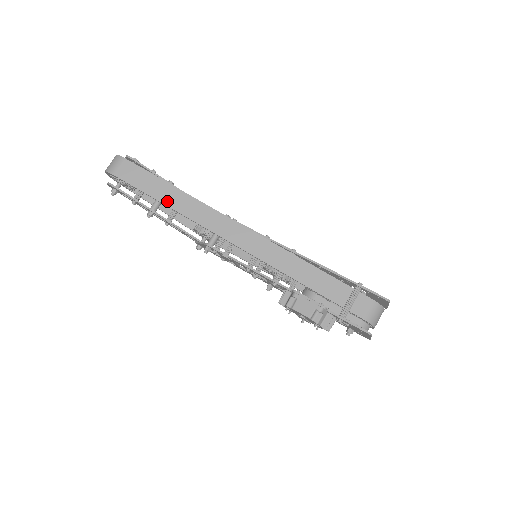
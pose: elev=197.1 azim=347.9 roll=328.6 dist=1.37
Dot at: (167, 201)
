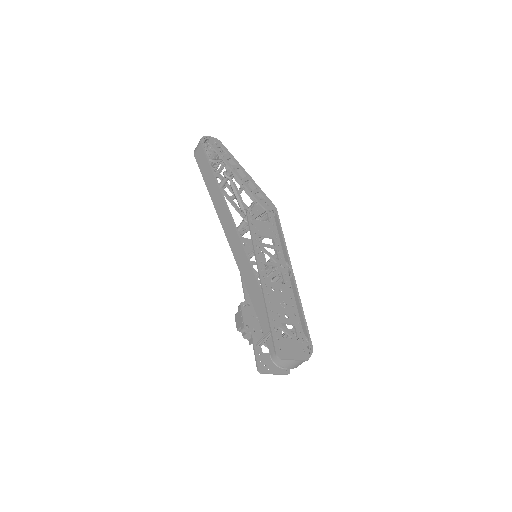
Dot at: (209, 189)
